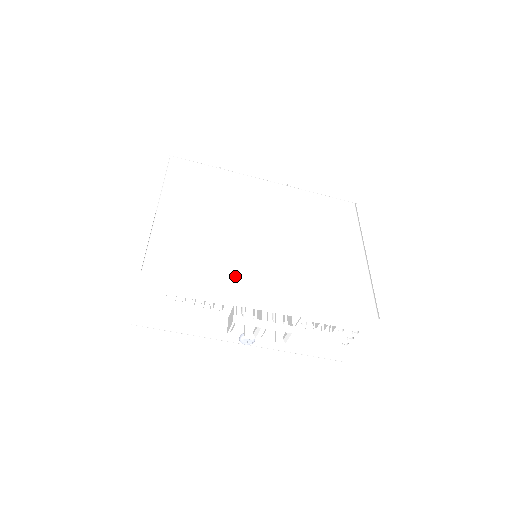
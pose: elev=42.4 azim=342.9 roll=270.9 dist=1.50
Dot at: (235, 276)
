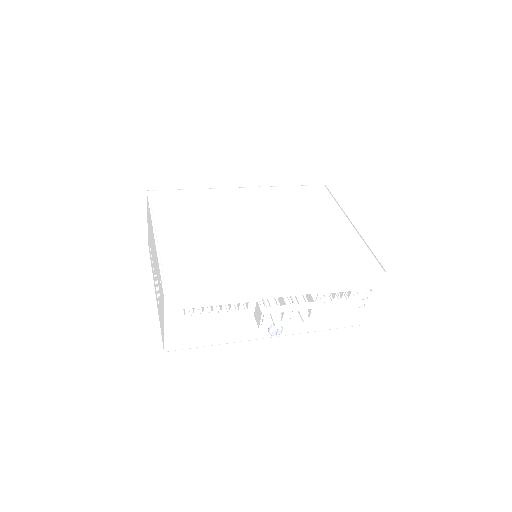
Dot at: (249, 273)
